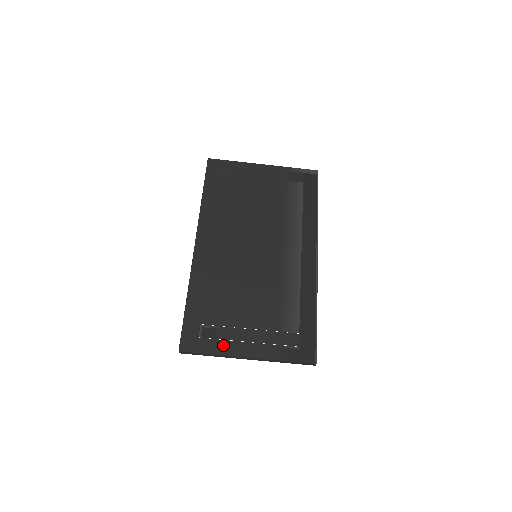
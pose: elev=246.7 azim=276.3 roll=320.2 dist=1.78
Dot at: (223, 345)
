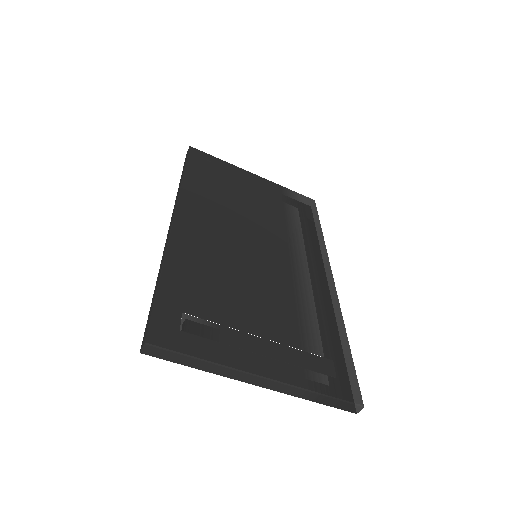
Dot at: (222, 351)
